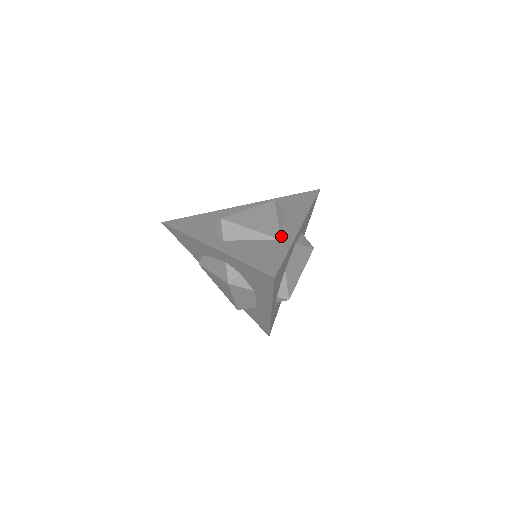
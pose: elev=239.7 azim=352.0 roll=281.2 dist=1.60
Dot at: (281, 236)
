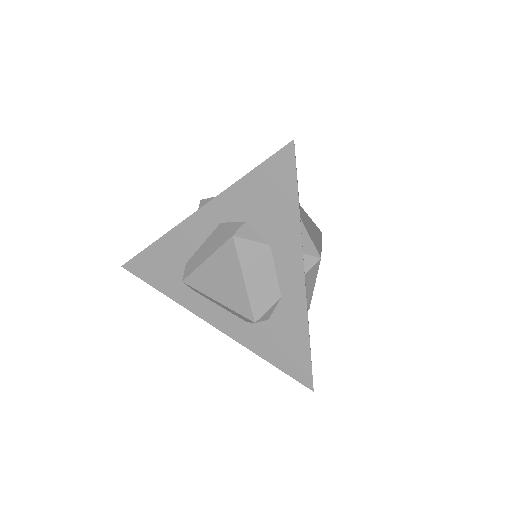
Dot at: occluded
